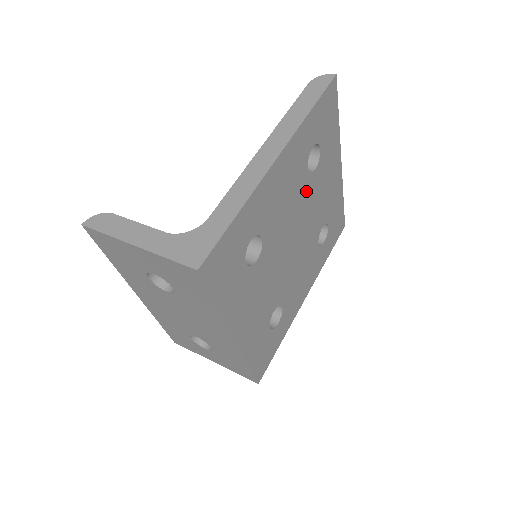
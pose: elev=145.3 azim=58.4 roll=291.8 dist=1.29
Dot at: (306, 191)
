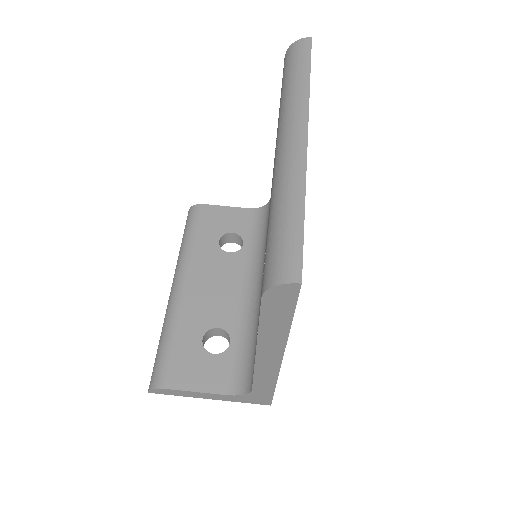
Dot at: occluded
